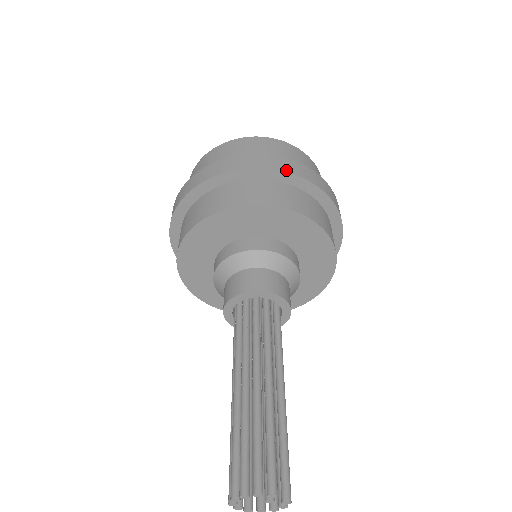
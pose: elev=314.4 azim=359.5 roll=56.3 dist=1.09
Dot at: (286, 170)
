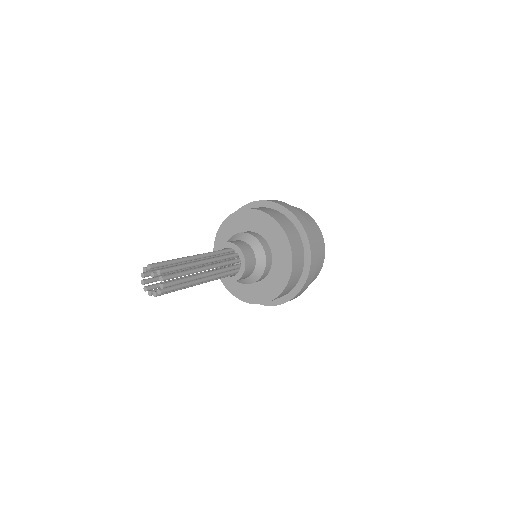
Dot at: (247, 204)
